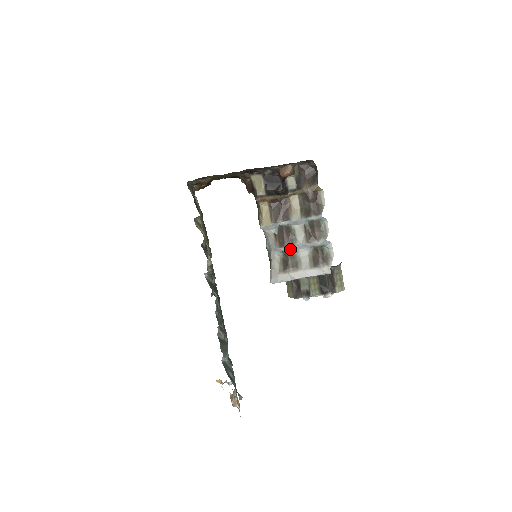
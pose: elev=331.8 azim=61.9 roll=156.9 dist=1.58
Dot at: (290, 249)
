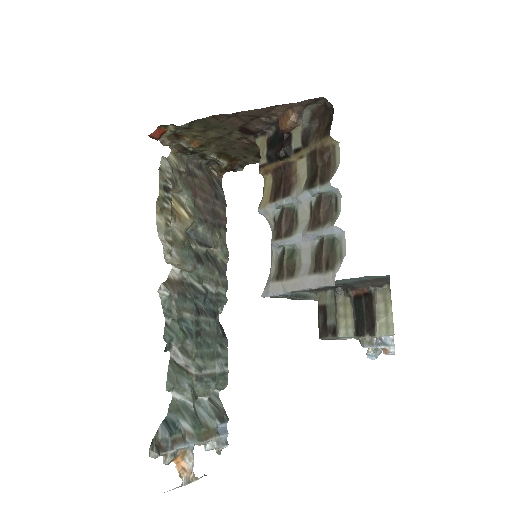
Dot at: (287, 242)
